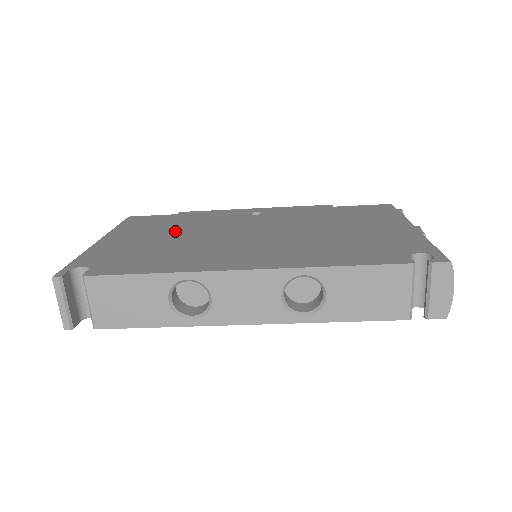
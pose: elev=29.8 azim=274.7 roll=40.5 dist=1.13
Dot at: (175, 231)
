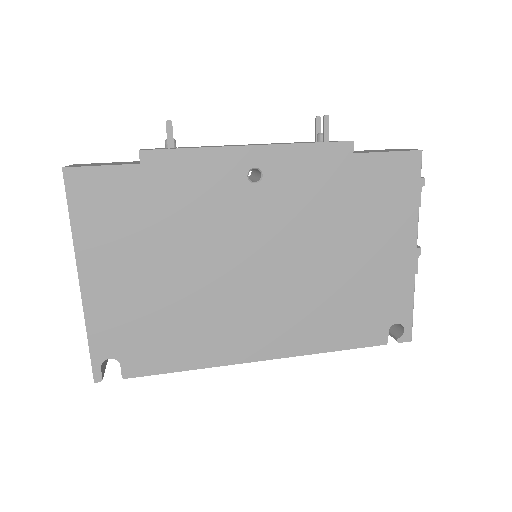
Dot at: (165, 251)
